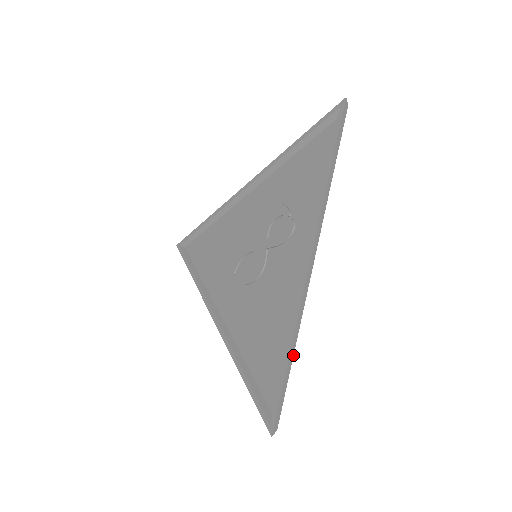
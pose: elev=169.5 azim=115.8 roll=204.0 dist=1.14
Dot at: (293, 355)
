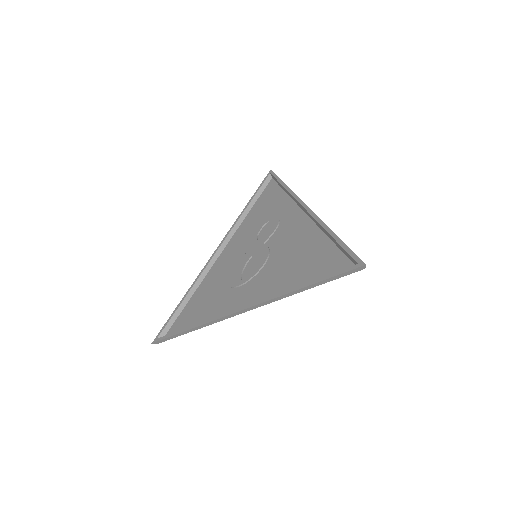
Dot at: occluded
